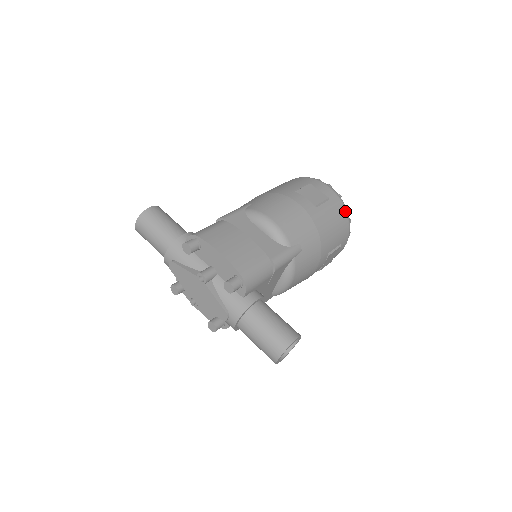
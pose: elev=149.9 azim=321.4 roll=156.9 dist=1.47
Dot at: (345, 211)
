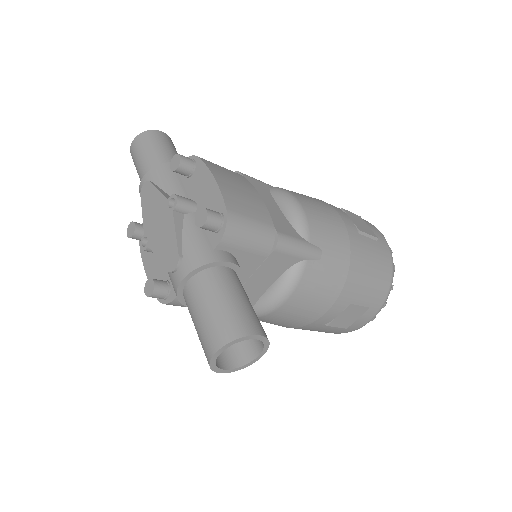
Dot at: (391, 268)
